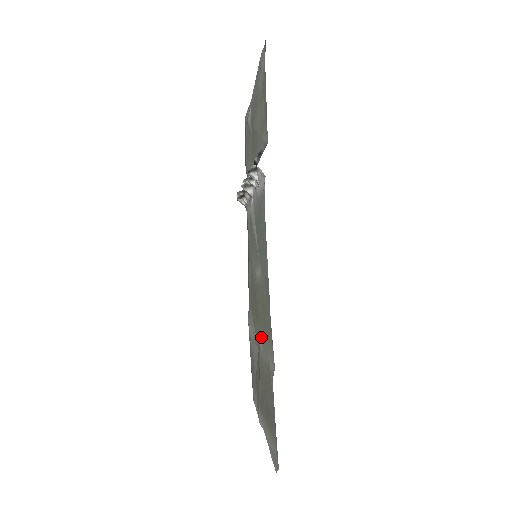
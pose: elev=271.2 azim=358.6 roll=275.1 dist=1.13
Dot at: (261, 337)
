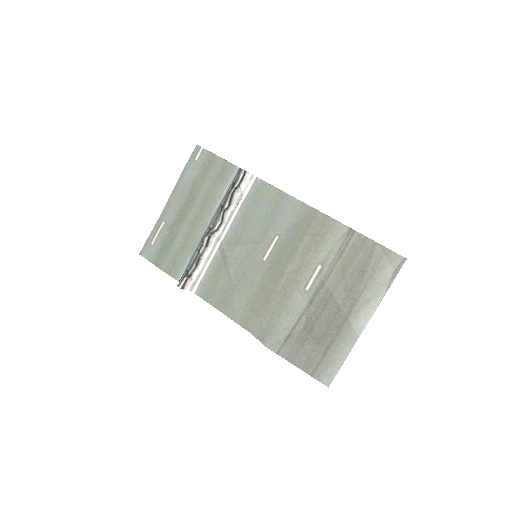
Dot at: (313, 266)
